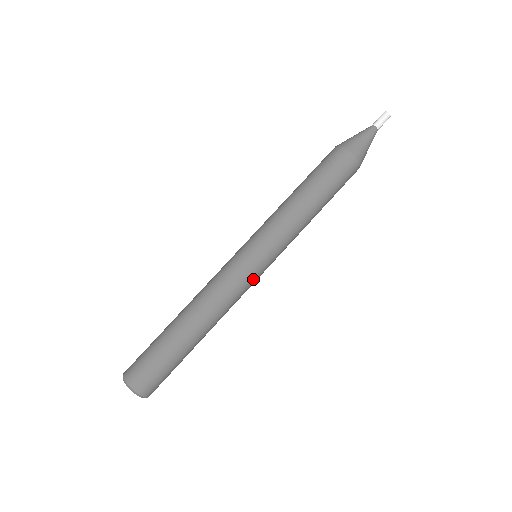
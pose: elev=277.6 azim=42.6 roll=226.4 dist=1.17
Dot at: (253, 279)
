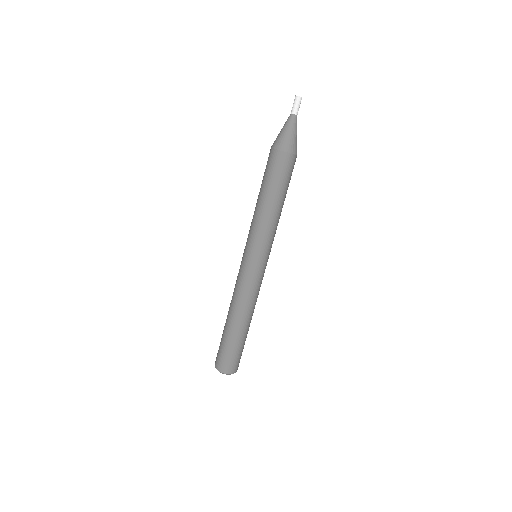
Dot at: (255, 274)
